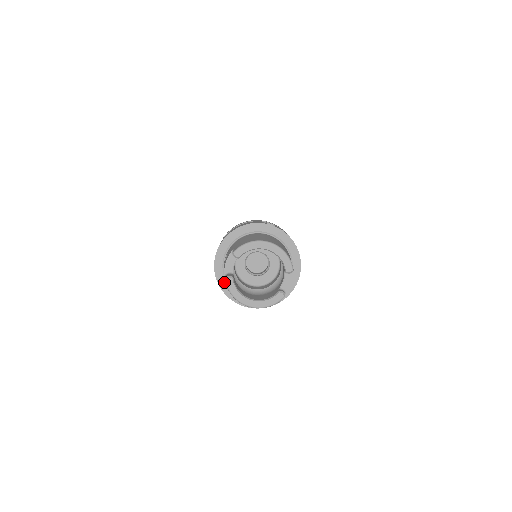
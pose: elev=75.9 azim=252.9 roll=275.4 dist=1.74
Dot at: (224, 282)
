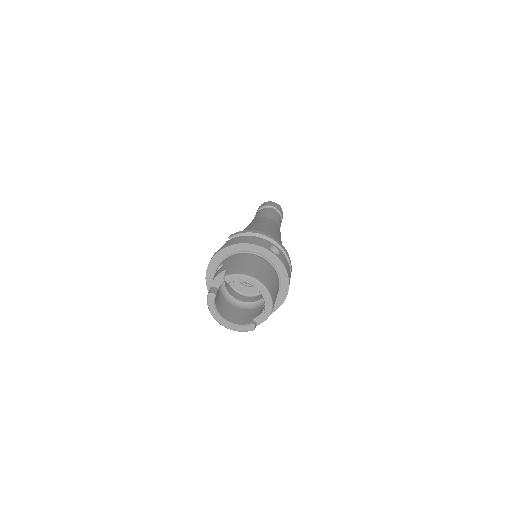
Dot at: (211, 282)
